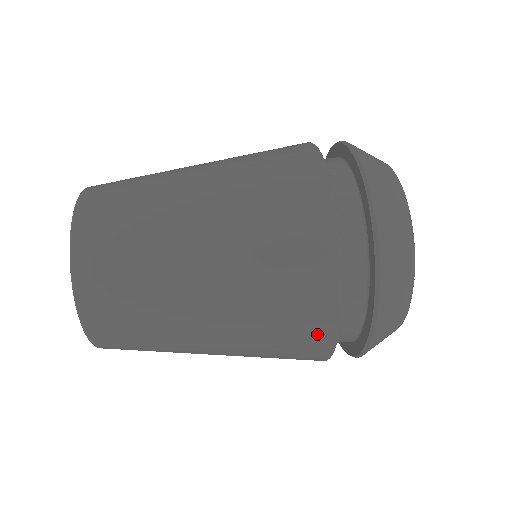
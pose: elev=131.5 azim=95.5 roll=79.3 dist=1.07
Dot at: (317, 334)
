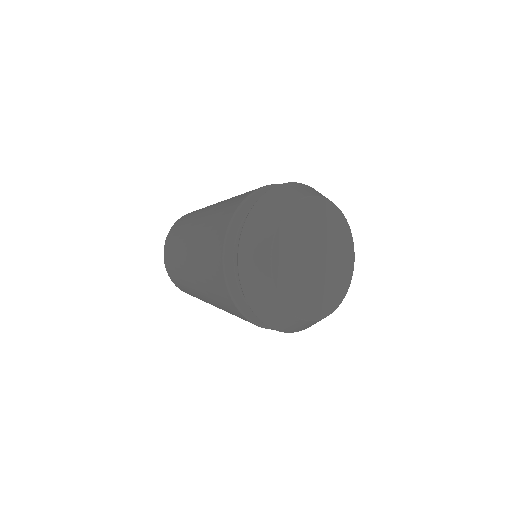
Dot at: (217, 262)
